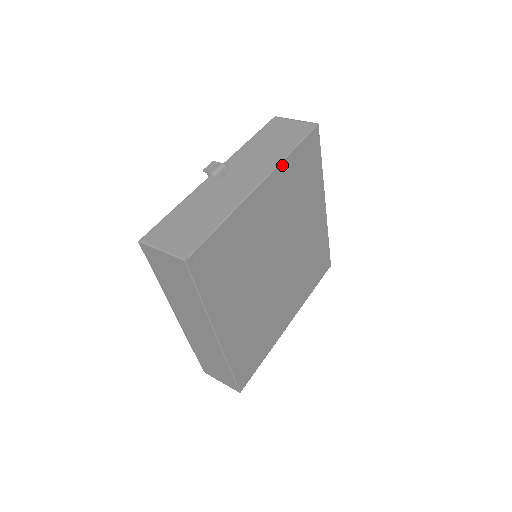
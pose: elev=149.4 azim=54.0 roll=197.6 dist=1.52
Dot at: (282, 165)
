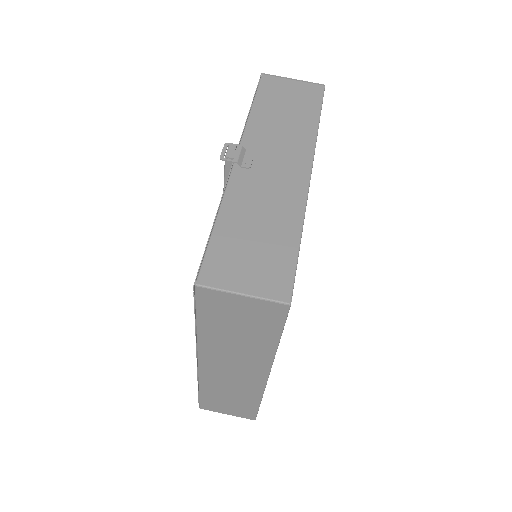
Dot at: occluded
